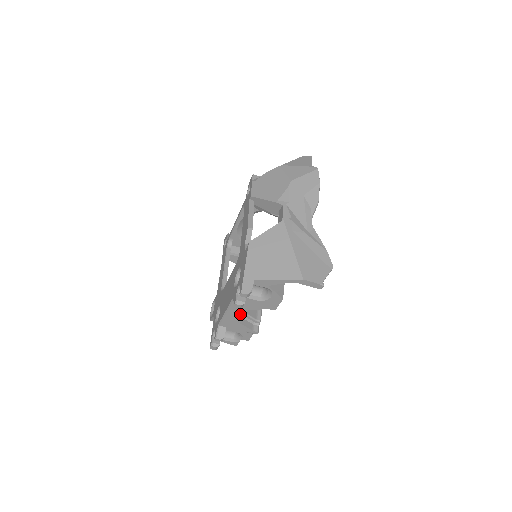
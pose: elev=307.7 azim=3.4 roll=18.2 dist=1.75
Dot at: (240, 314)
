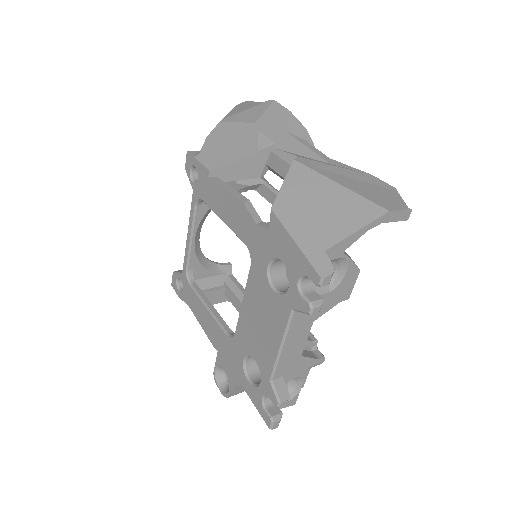
Dot at: (302, 337)
